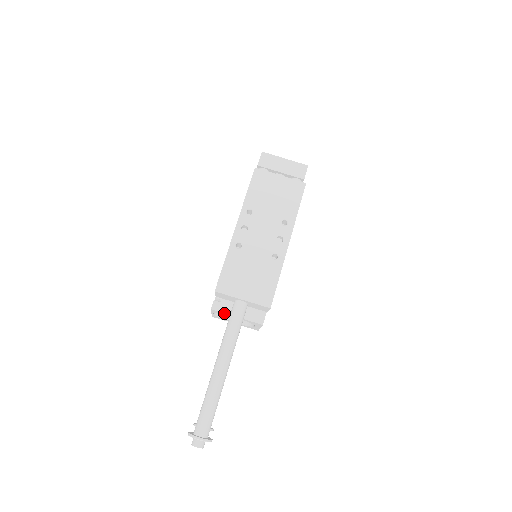
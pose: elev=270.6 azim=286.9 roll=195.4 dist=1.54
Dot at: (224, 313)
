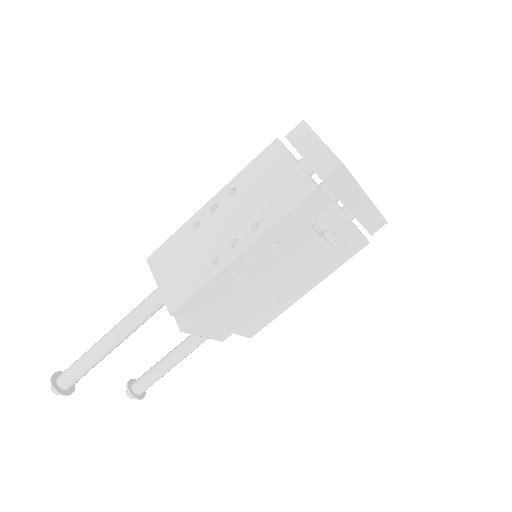
Dot at: occluded
